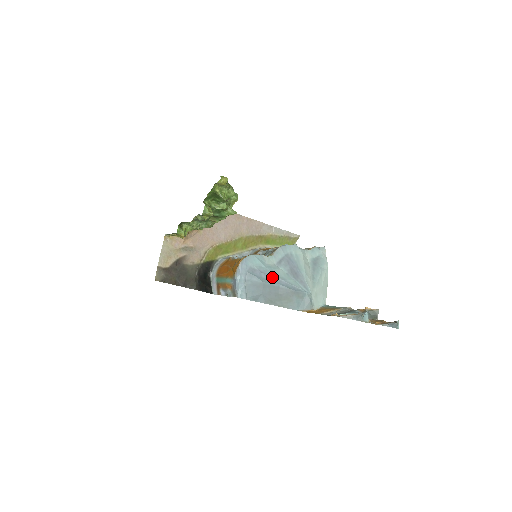
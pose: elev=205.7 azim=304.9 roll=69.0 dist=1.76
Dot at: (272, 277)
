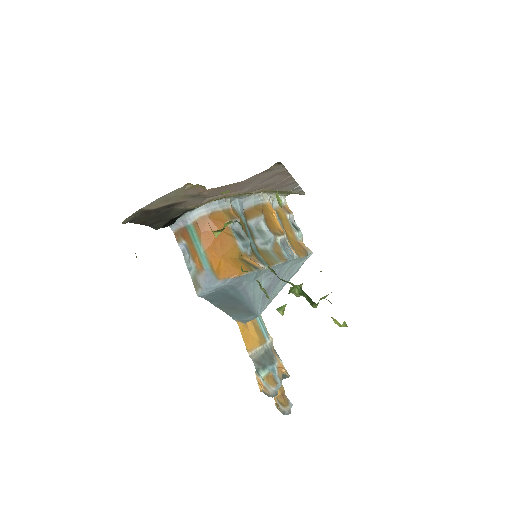
Dot at: (248, 295)
